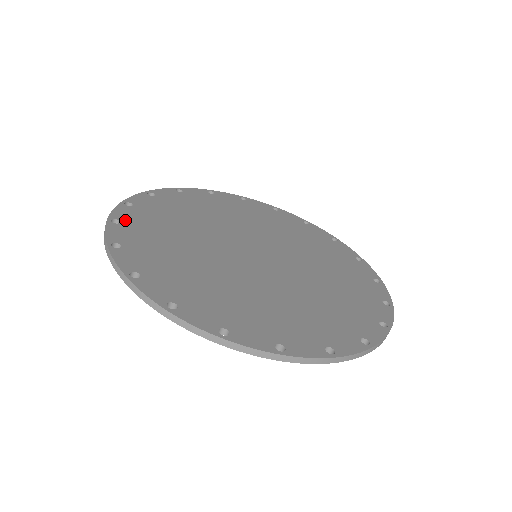
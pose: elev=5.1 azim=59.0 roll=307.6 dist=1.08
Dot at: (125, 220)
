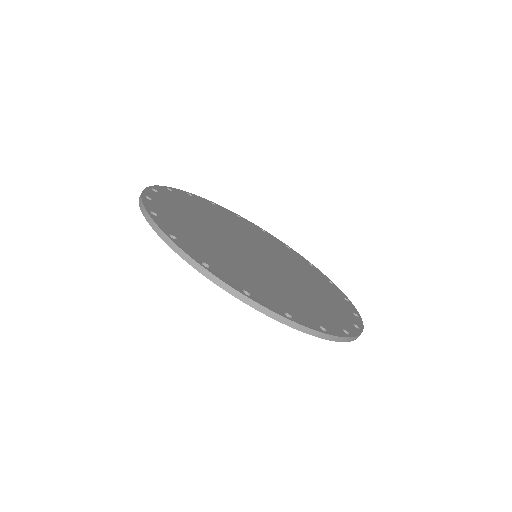
Dot at: (155, 199)
